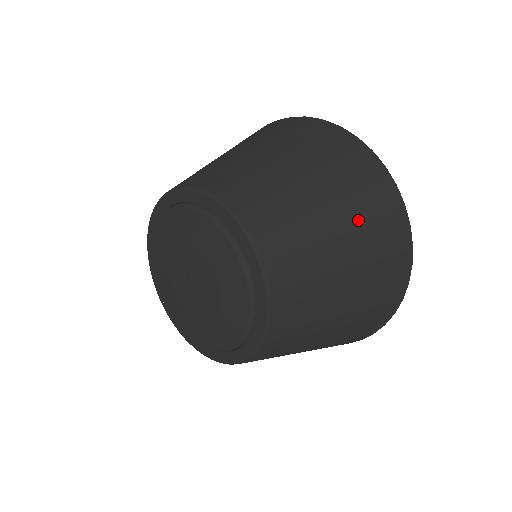
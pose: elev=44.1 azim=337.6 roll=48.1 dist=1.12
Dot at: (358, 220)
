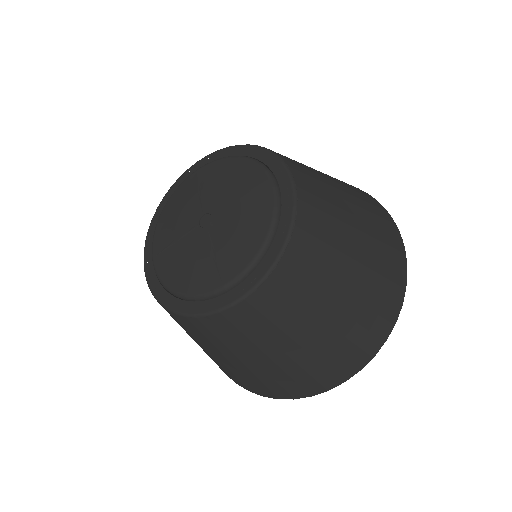
Dot at: (372, 262)
